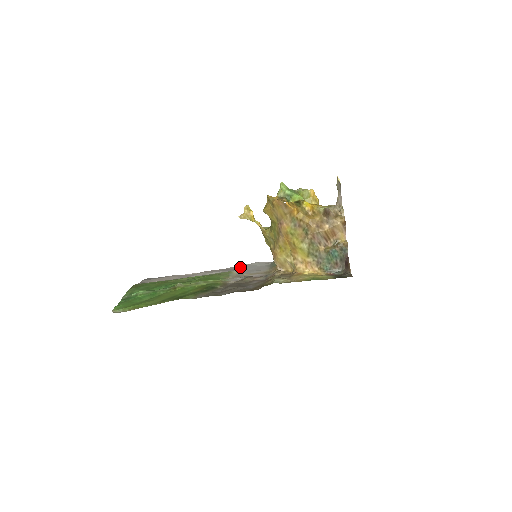
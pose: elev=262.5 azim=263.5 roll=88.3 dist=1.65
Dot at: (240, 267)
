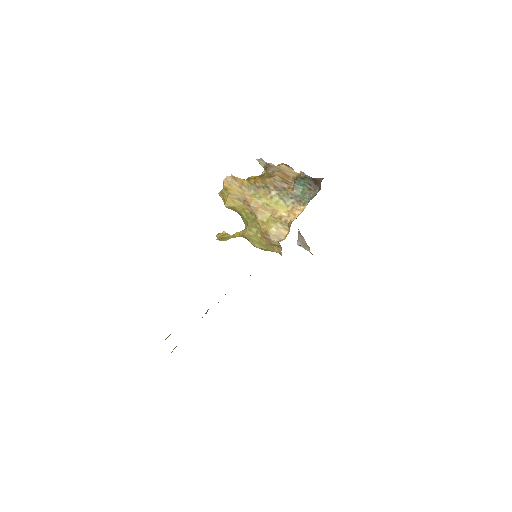
Dot at: occluded
